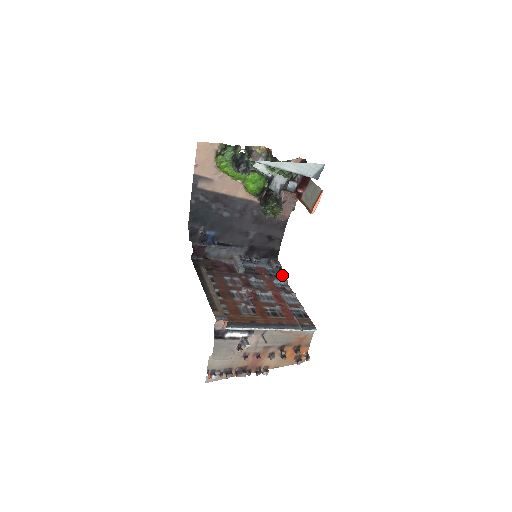
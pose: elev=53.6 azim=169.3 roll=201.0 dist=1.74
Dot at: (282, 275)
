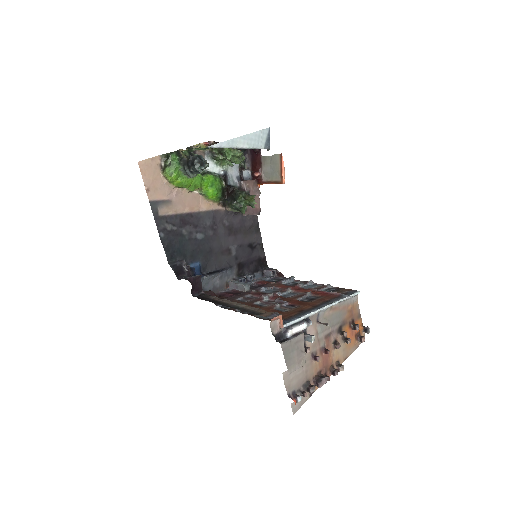
Dot at: (284, 277)
